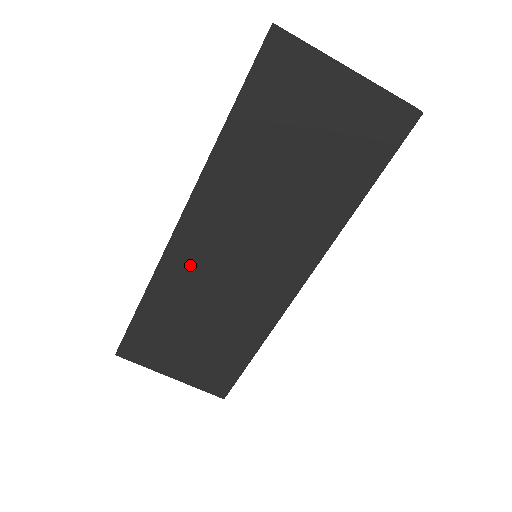
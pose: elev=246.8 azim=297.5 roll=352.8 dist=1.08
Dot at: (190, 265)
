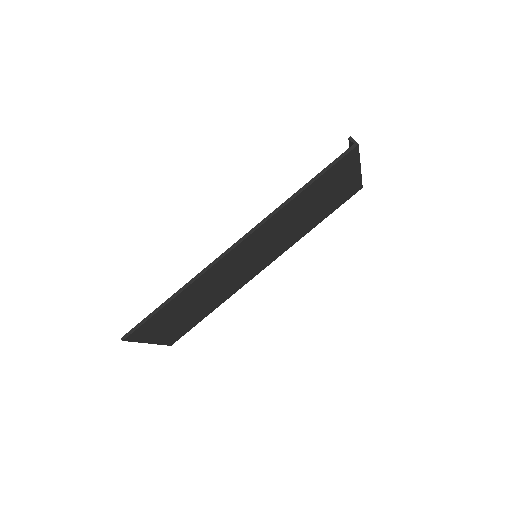
Dot at: (224, 268)
